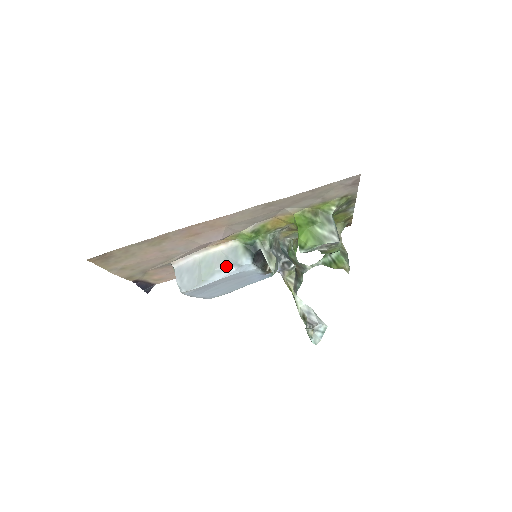
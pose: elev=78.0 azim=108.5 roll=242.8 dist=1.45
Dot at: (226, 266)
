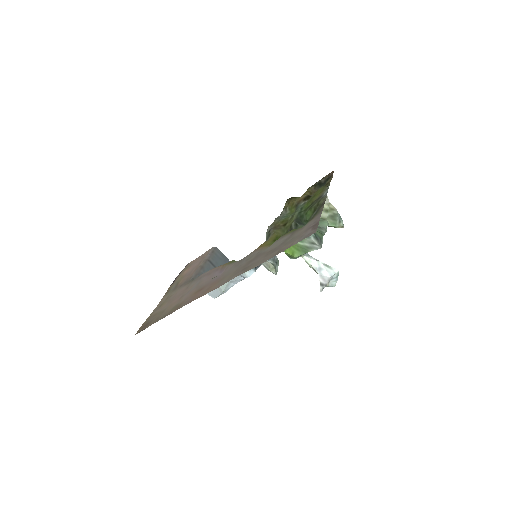
Dot at: (236, 278)
